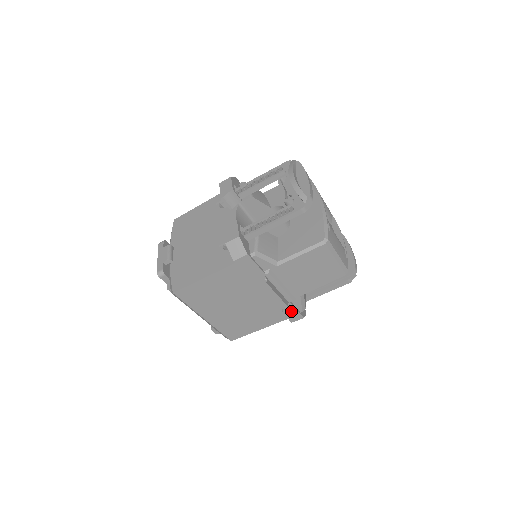
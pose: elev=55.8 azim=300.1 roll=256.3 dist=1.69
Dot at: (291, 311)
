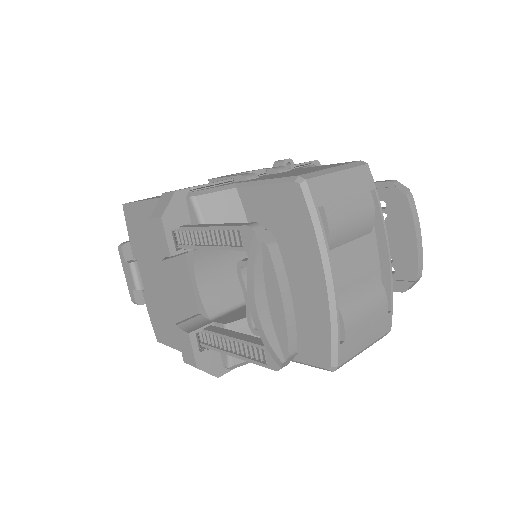
Dot at: occluded
